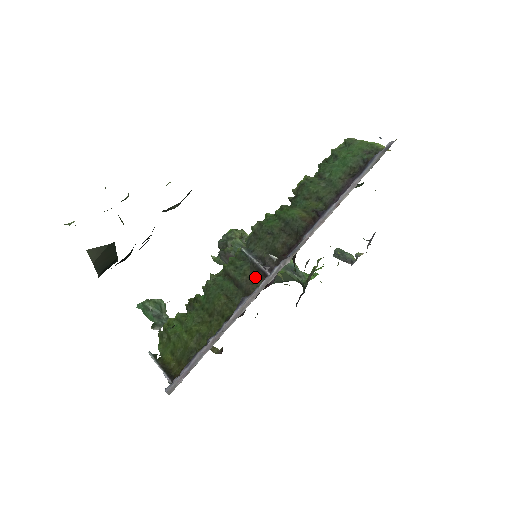
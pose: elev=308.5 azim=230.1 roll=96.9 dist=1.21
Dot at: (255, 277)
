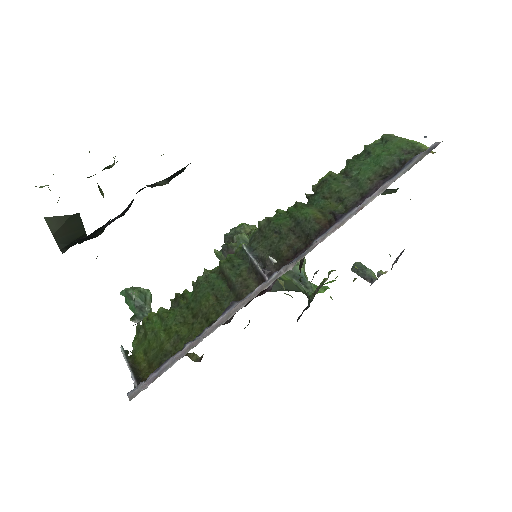
Dot at: (251, 280)
